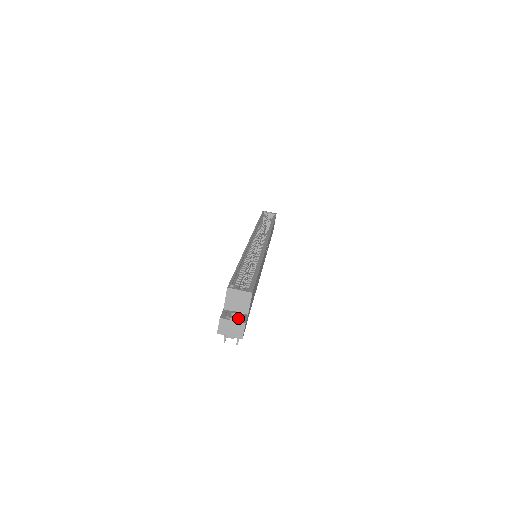
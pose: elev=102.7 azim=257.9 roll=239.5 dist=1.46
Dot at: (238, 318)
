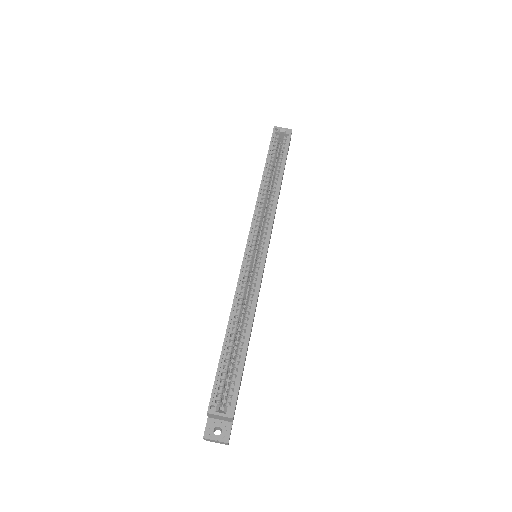
Dot at: (221, 437)
